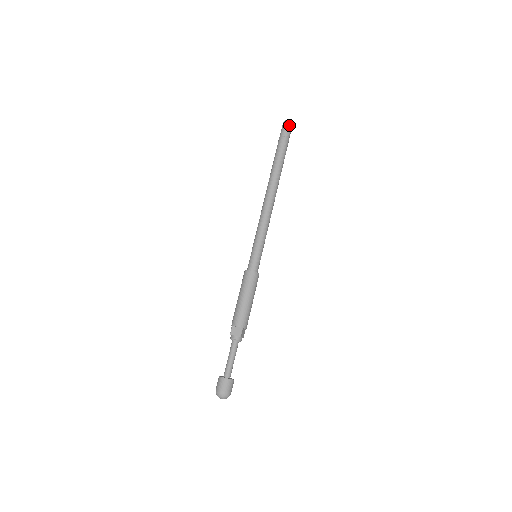
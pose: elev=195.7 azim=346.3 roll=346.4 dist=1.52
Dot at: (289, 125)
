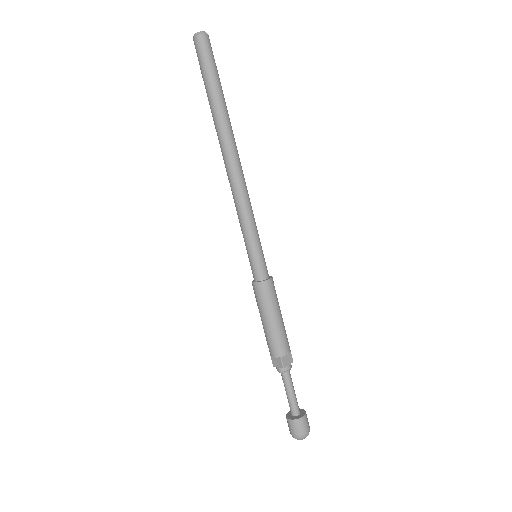
Dot at: (200, 40)
